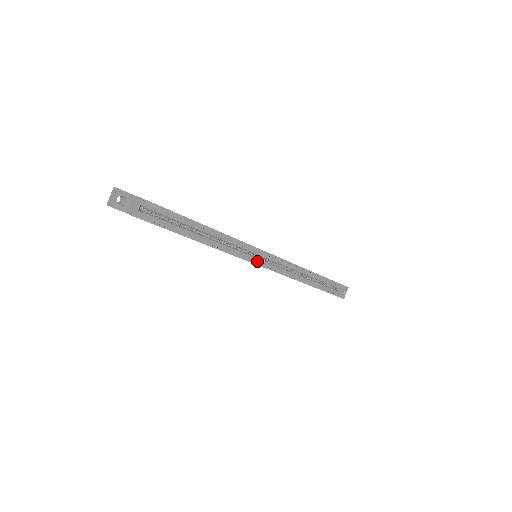
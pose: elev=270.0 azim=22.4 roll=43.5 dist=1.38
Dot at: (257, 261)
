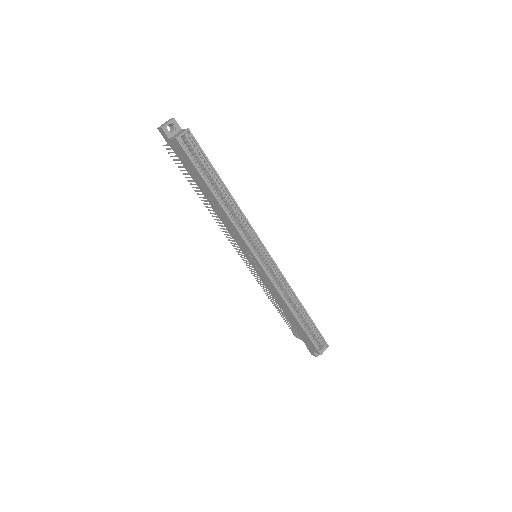
Dot at: (256, 255)
